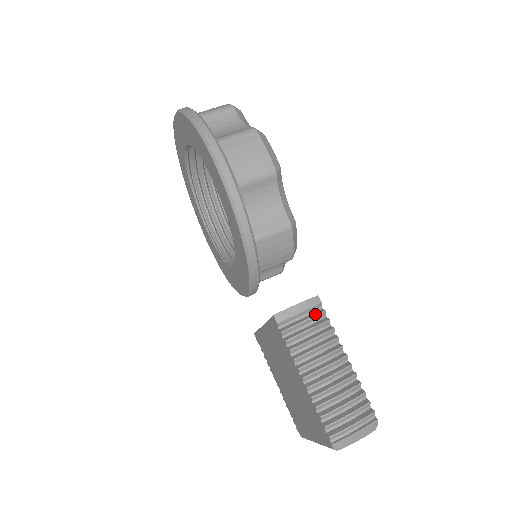
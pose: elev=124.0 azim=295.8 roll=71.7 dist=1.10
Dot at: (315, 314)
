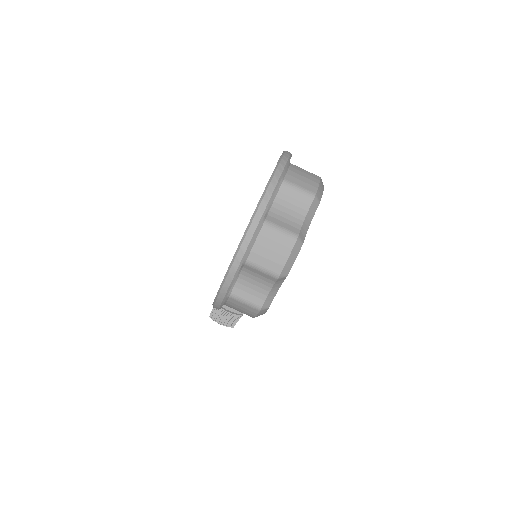
Dot at: (235, 315)
